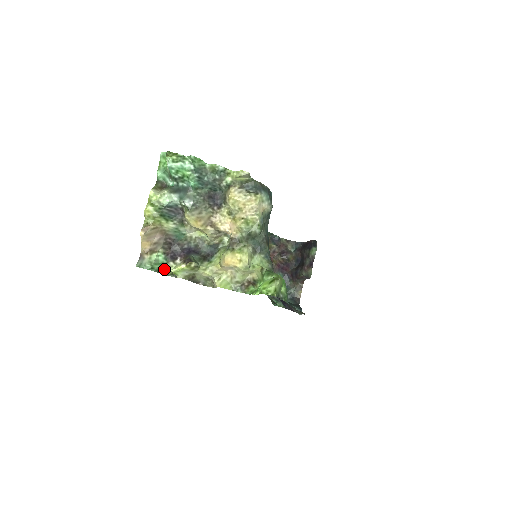
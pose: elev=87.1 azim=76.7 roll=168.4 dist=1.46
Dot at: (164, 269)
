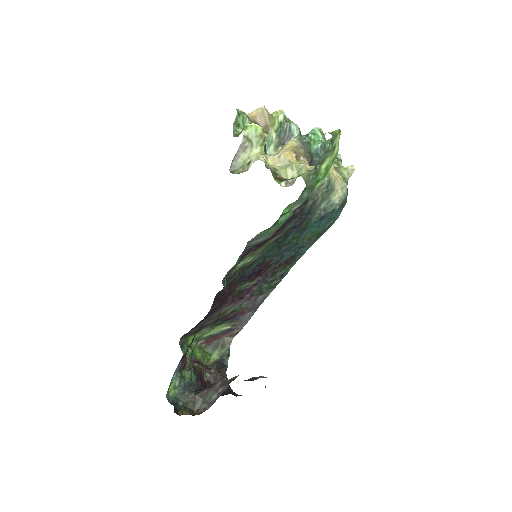
Dot at: (238, 129)
